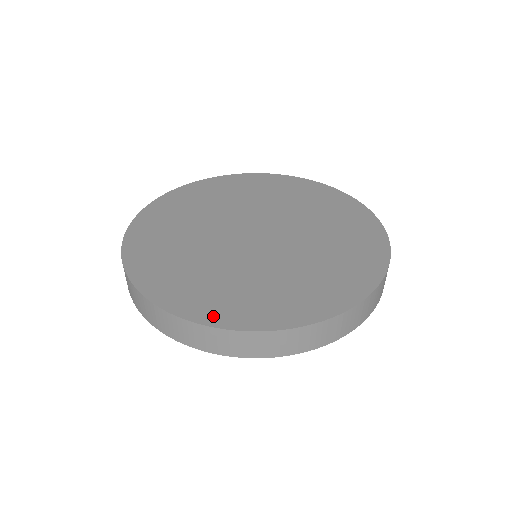
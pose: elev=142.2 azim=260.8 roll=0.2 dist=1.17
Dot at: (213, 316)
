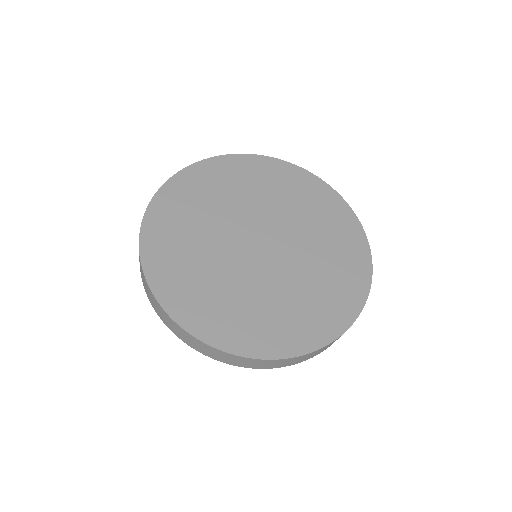
Dot at: (216, 336)
